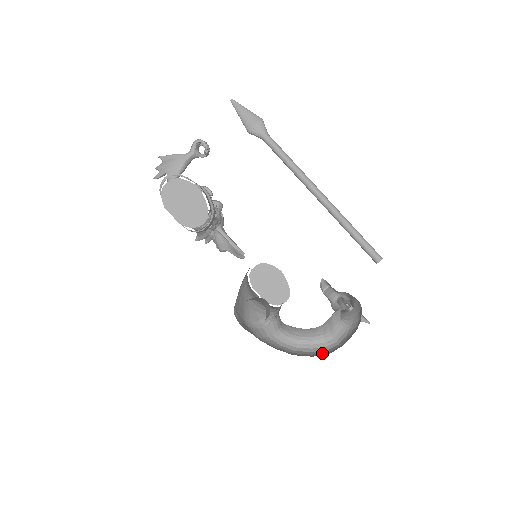
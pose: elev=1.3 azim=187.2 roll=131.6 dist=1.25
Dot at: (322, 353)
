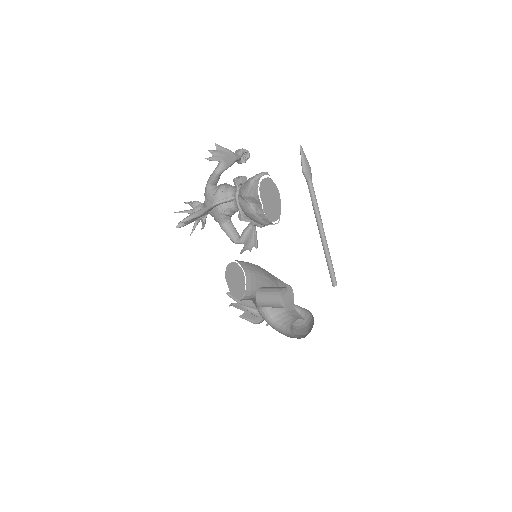
Dot at: occluded
